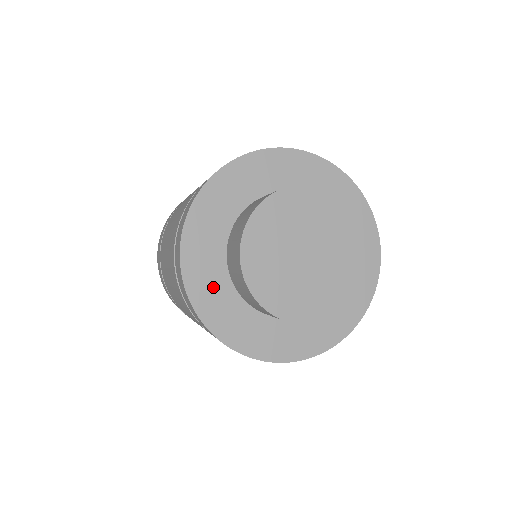
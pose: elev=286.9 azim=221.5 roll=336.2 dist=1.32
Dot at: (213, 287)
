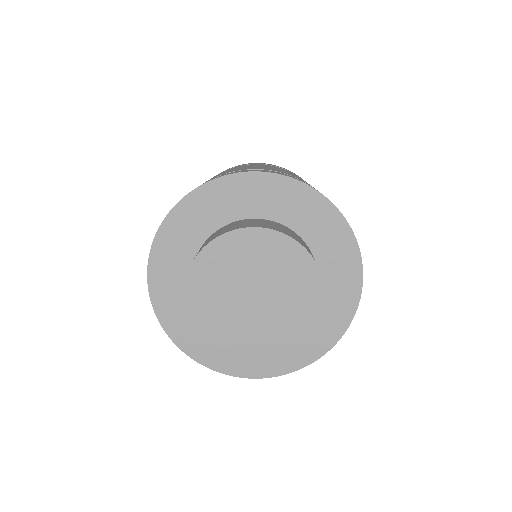
Dot at: (175, 259)
